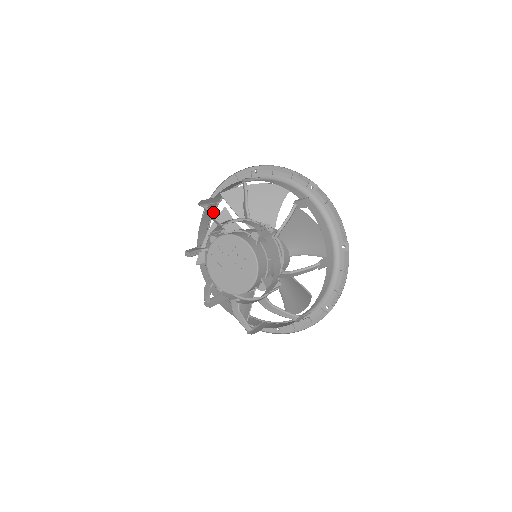
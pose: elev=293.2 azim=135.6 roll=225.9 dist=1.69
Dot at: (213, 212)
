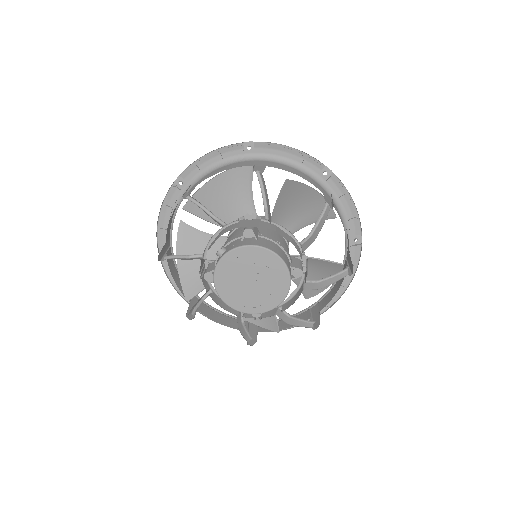
Dot at: (238, 157)
